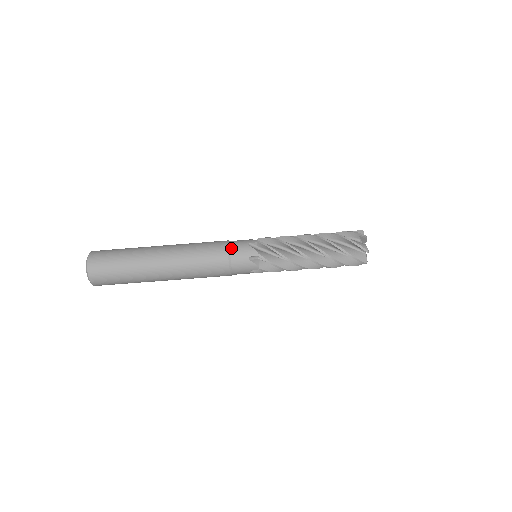
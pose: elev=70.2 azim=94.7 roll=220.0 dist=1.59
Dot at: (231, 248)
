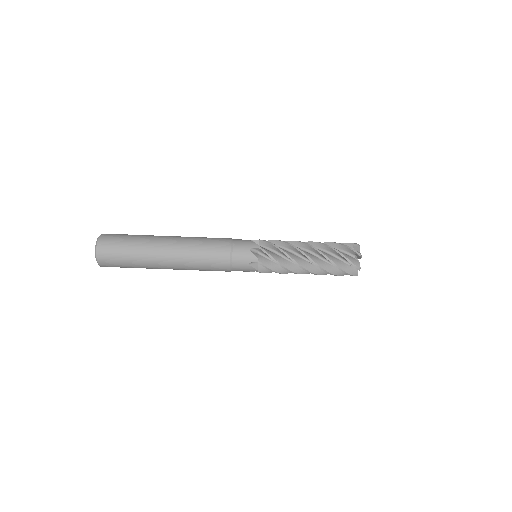
Dot at: (233, 252)
